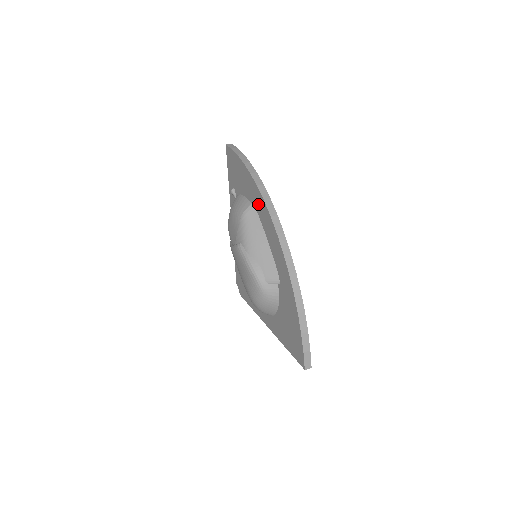
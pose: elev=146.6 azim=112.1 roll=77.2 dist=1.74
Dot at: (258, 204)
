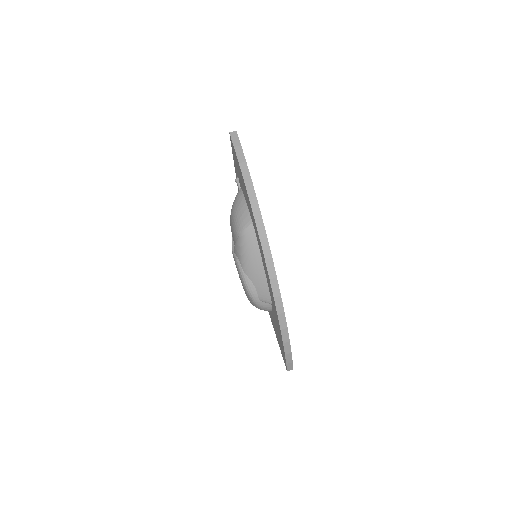
Dot at: (256, 232)
